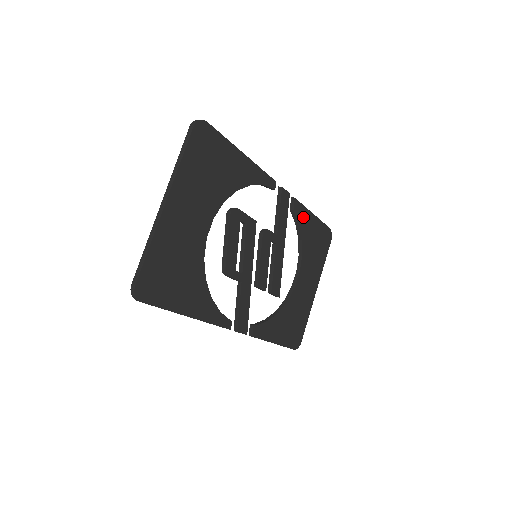
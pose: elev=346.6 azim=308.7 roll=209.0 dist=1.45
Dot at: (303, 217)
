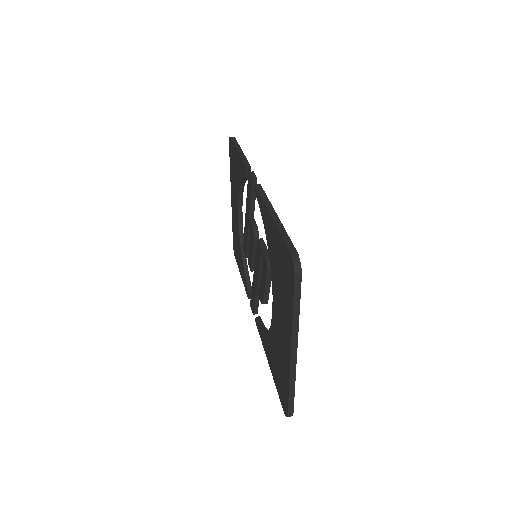
Dot at: occluded
